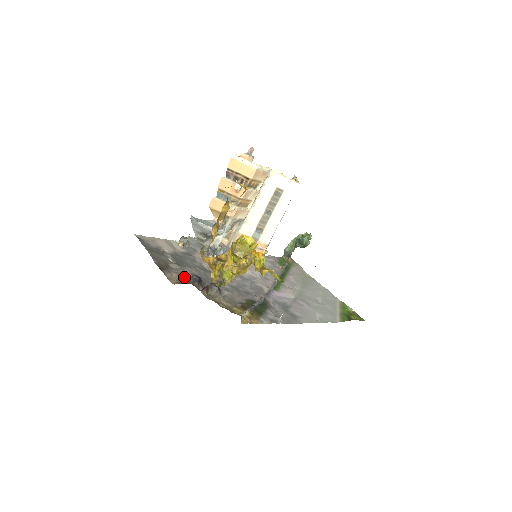
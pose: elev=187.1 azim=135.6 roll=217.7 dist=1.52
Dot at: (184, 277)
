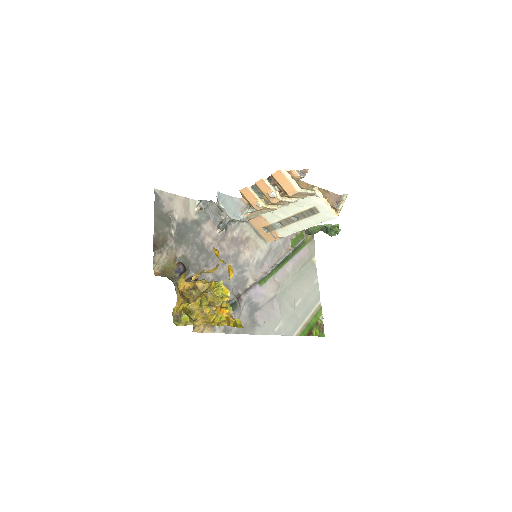
Dot at: (172, 261)
